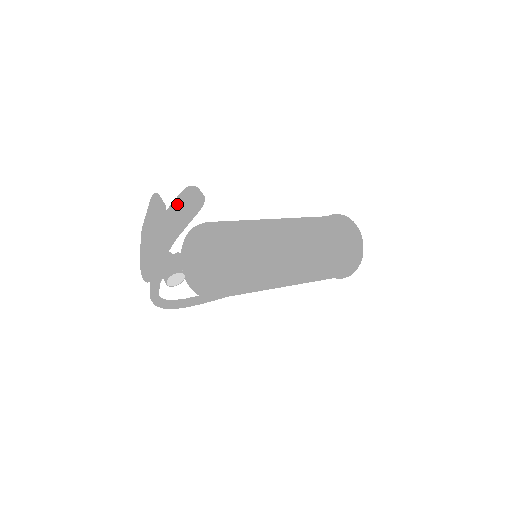
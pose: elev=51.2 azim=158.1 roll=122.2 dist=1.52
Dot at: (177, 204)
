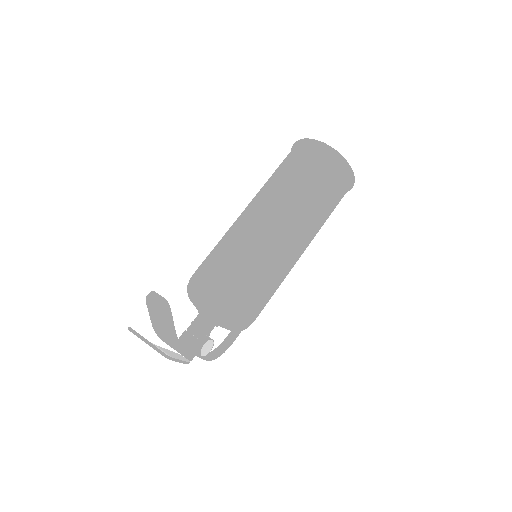
Dot at: (152, 313)
